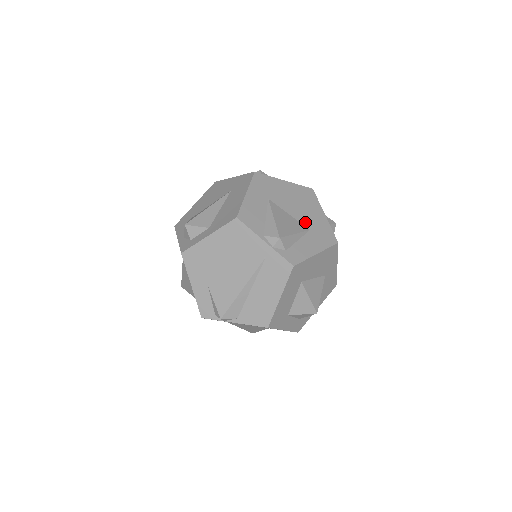
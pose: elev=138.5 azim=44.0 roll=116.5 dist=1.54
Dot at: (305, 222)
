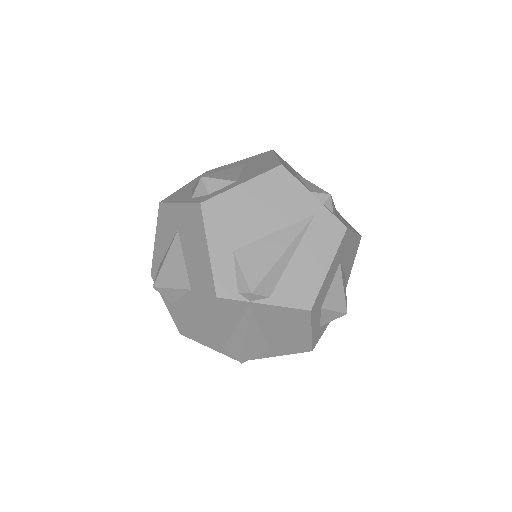
Dot at: occluded
